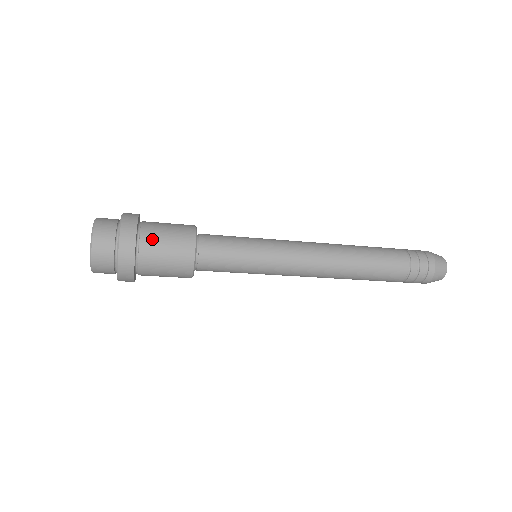
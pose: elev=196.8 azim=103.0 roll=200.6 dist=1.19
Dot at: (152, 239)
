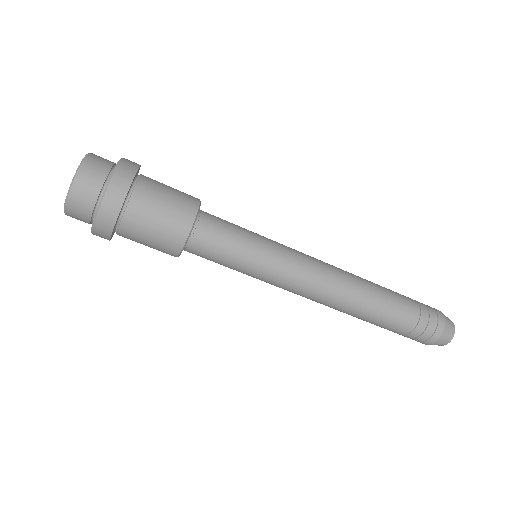
Dot at: (143, 206)
